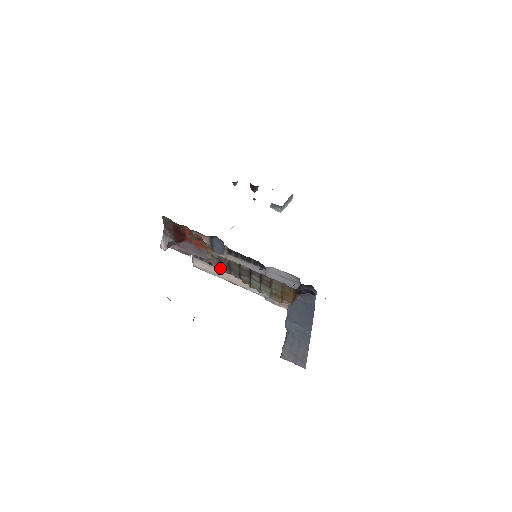
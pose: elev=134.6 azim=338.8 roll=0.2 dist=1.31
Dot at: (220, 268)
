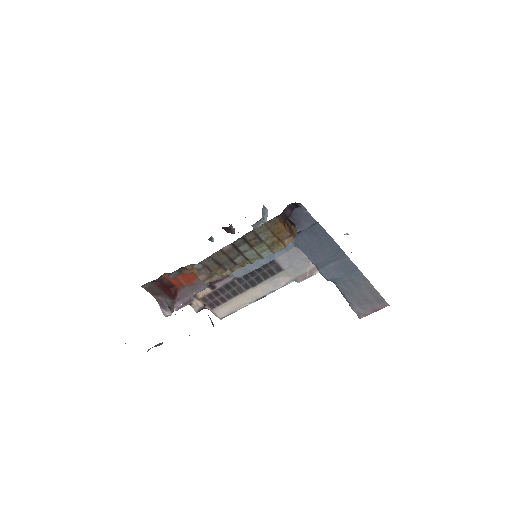
Dot at: occluded
